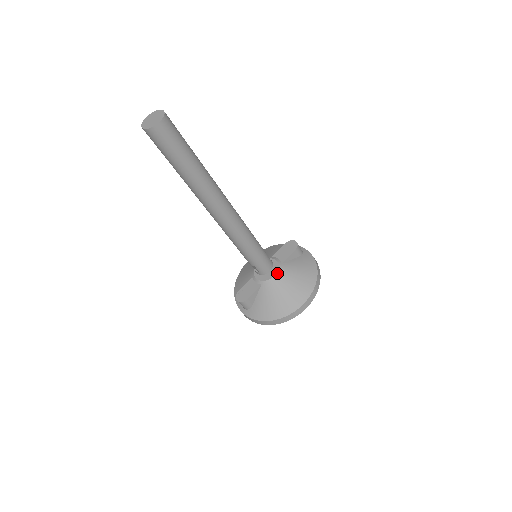
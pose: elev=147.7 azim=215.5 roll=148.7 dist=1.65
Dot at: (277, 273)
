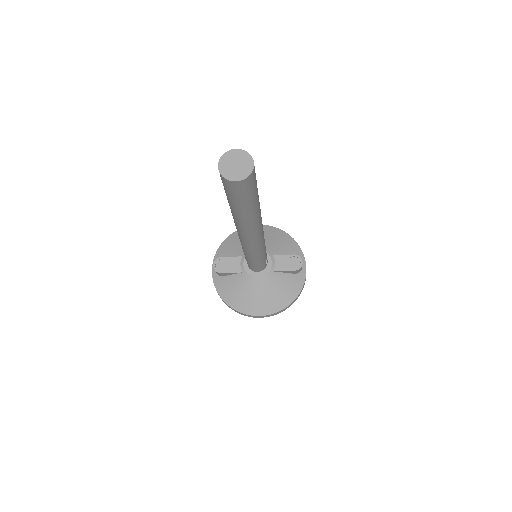
Dot at: (262, 277)
